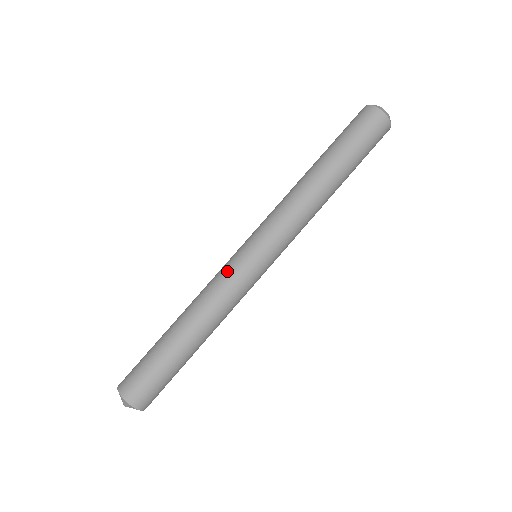
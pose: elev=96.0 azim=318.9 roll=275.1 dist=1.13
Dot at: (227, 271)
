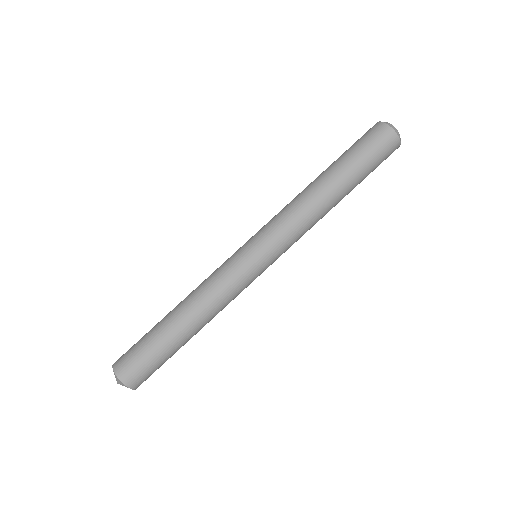
Dot at: (228, 270)
